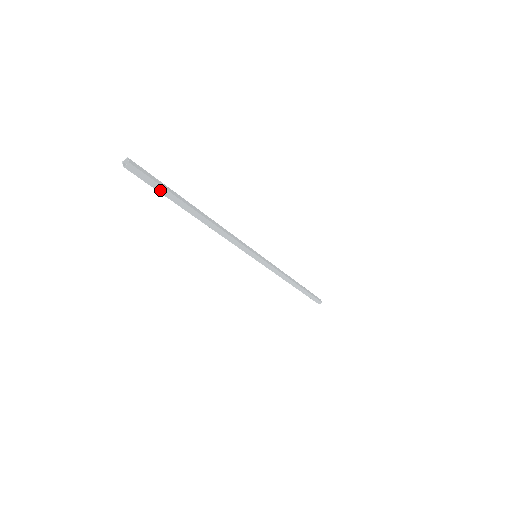
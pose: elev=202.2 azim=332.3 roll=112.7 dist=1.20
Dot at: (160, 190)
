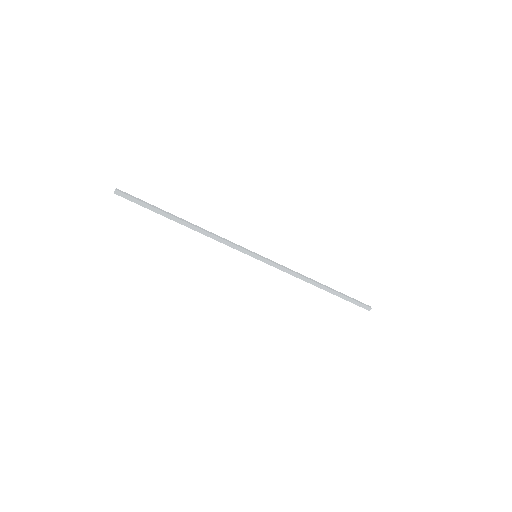
Dot at: (144, 206)
